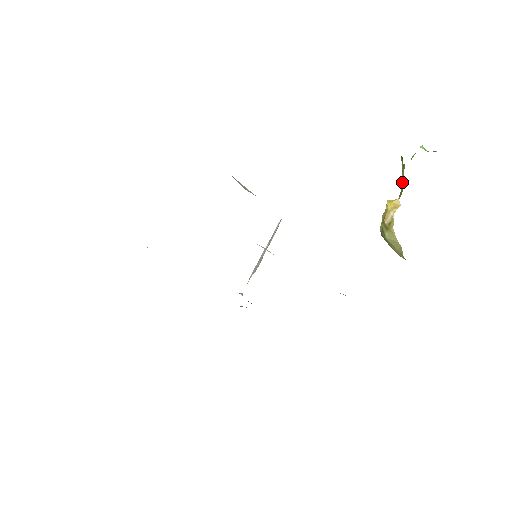
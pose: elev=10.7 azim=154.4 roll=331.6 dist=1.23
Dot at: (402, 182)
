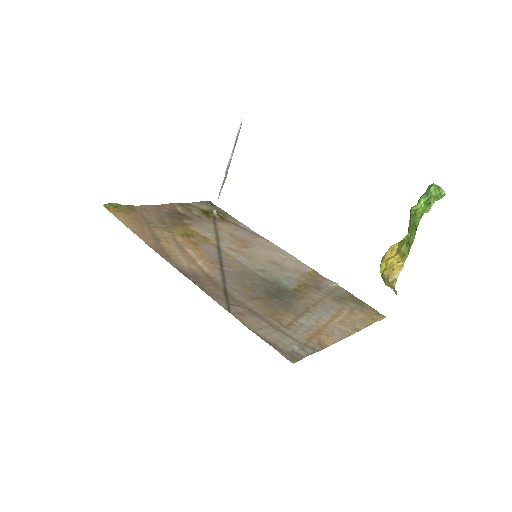
Dot at: (410, 248)
